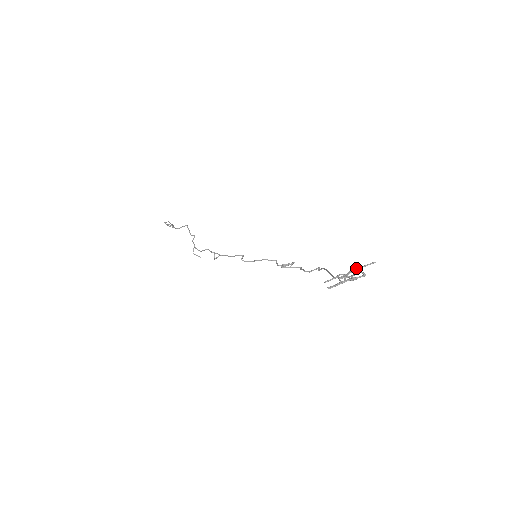
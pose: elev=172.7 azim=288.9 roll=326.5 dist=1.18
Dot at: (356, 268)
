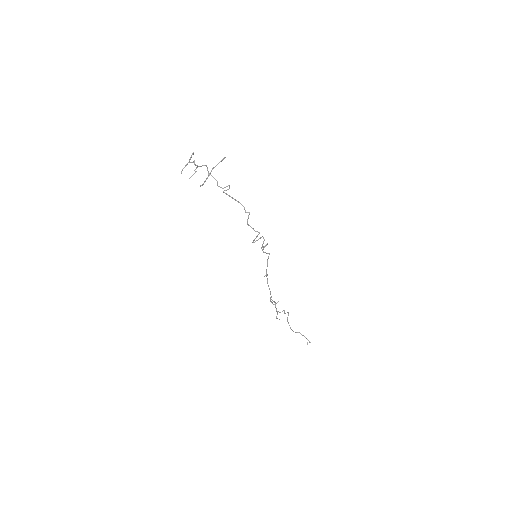
Dot at: (214, 167)
